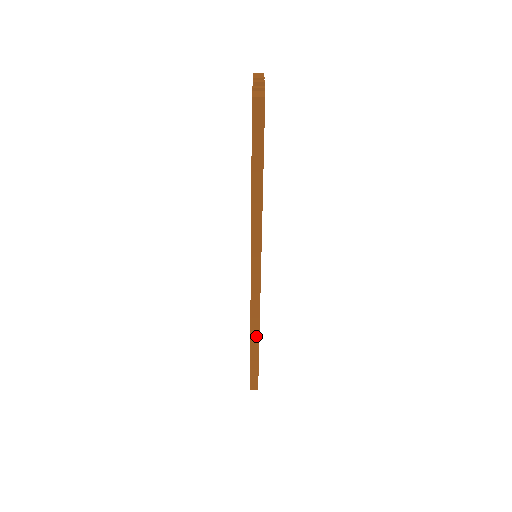
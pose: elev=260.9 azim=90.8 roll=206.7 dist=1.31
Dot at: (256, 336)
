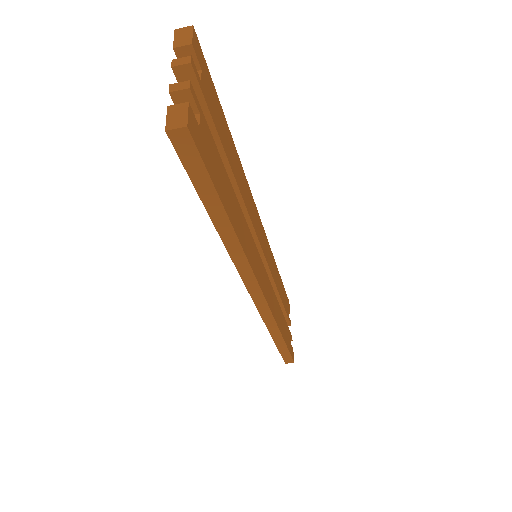
Dot at: (277, 334)
